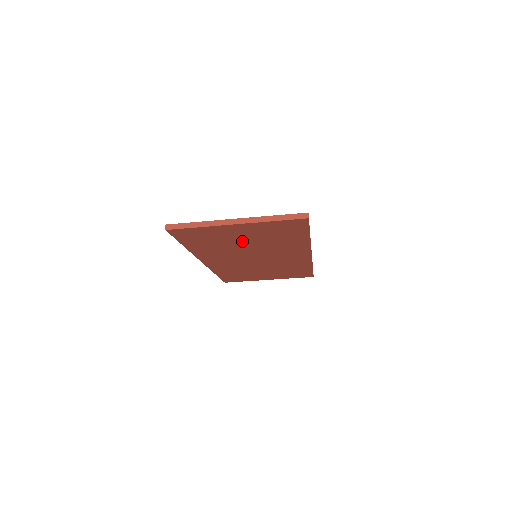
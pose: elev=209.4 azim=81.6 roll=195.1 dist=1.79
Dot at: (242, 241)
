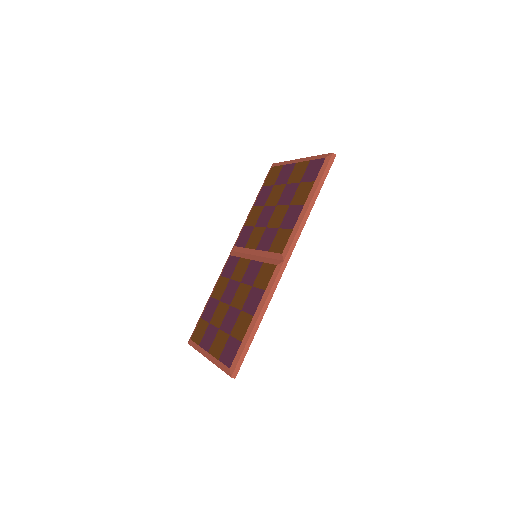
Dot at: occluded
